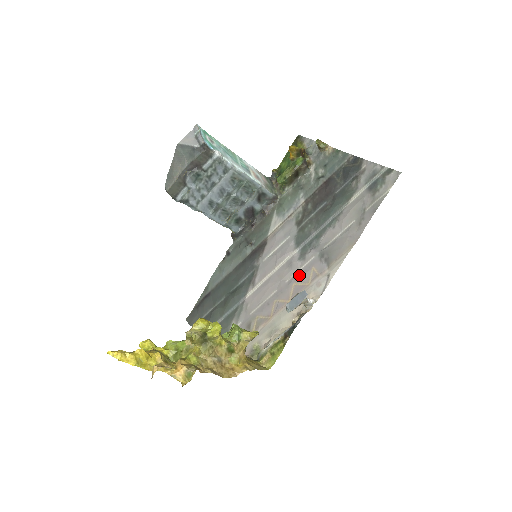
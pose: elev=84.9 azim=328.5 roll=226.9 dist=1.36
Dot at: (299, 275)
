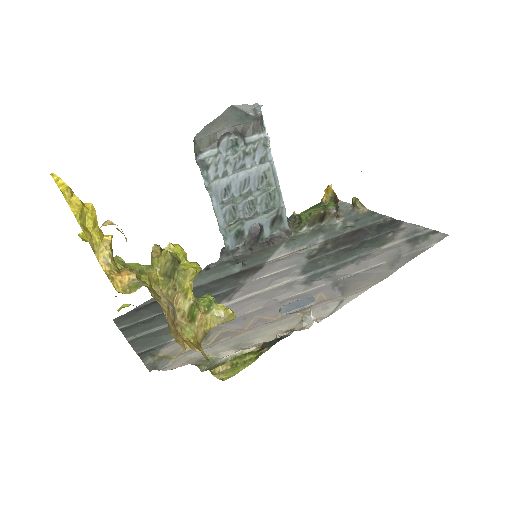
Dot at: (299, 297)
